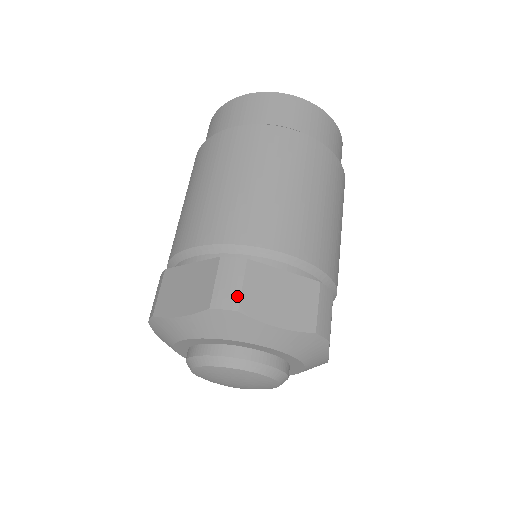
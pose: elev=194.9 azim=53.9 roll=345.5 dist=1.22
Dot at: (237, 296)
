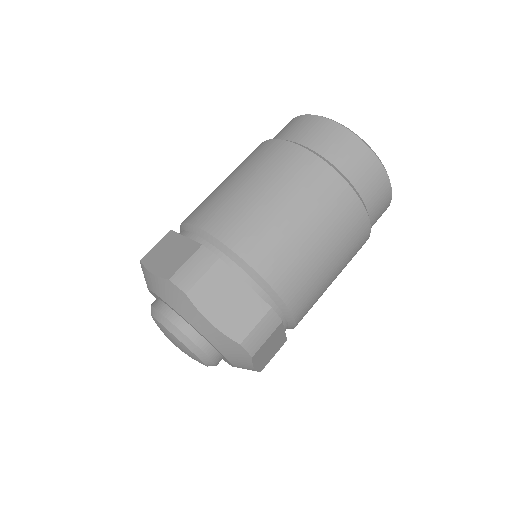
Dot at: (148, 252)
